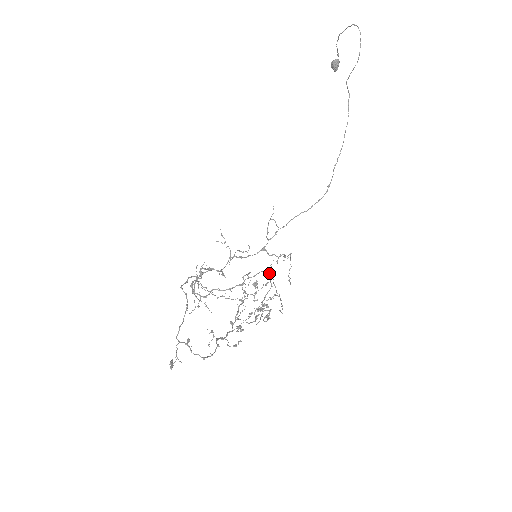
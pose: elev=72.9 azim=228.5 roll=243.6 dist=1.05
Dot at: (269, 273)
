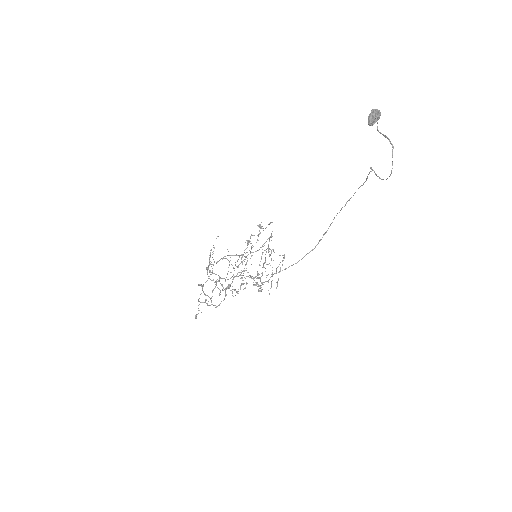
Dot at: (268, 248)
